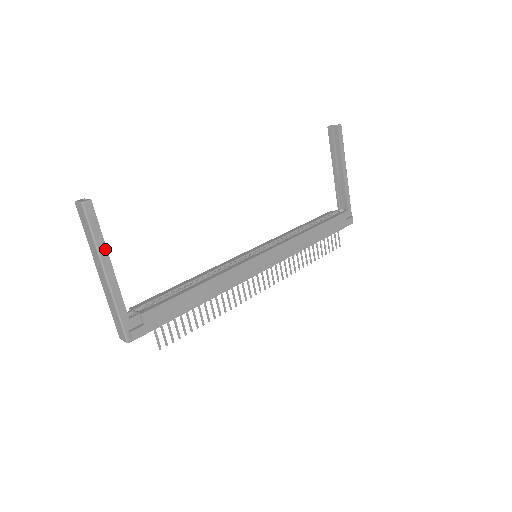
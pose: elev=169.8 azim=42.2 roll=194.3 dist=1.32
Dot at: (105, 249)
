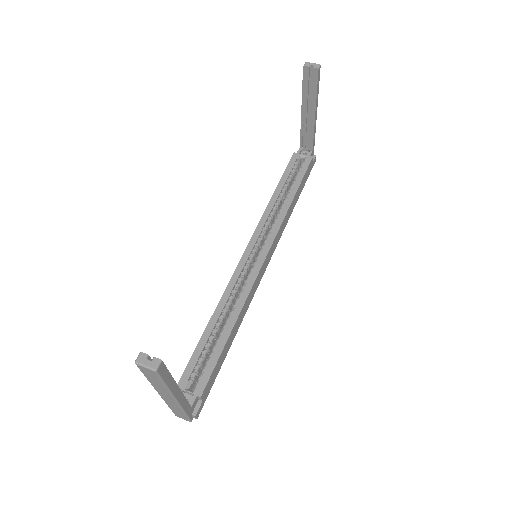
Dot at: (174, 383)
